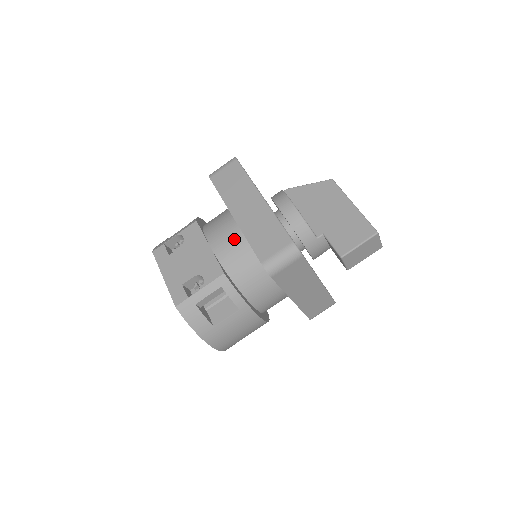
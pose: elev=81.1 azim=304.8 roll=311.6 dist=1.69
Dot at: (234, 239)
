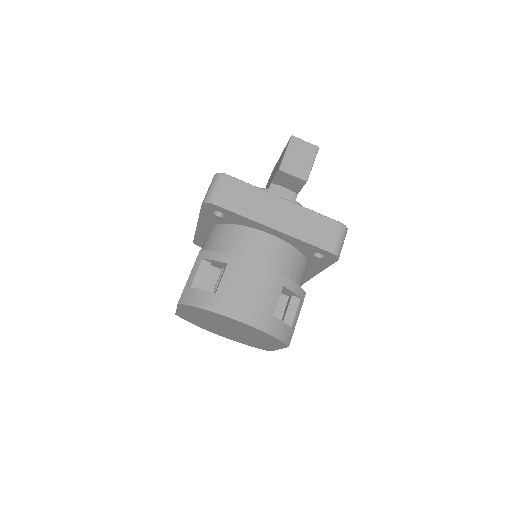
Dot at: (207, 237)
